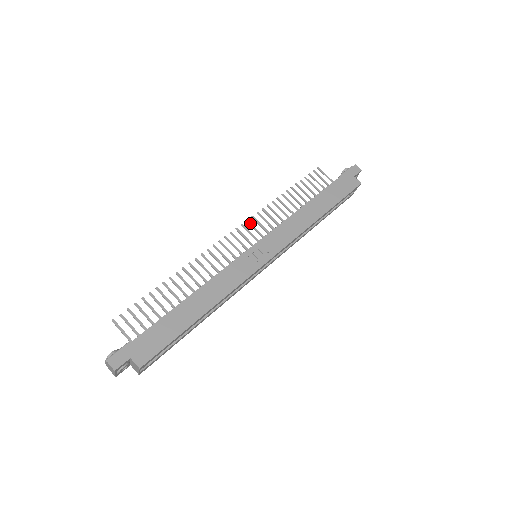
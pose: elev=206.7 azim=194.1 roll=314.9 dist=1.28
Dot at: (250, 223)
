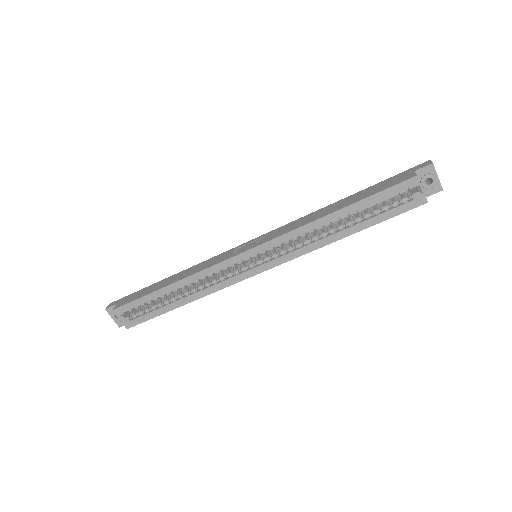
Dot at: occluded
